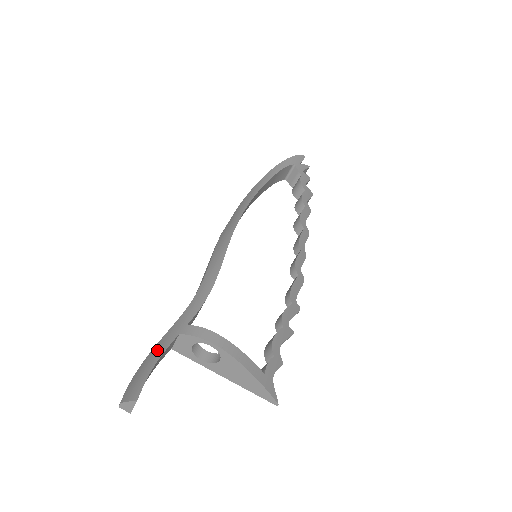
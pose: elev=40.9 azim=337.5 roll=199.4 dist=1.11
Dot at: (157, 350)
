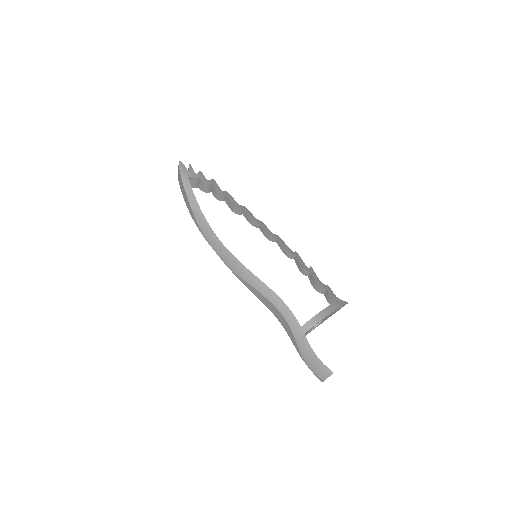
Dot at: (305, 350)
